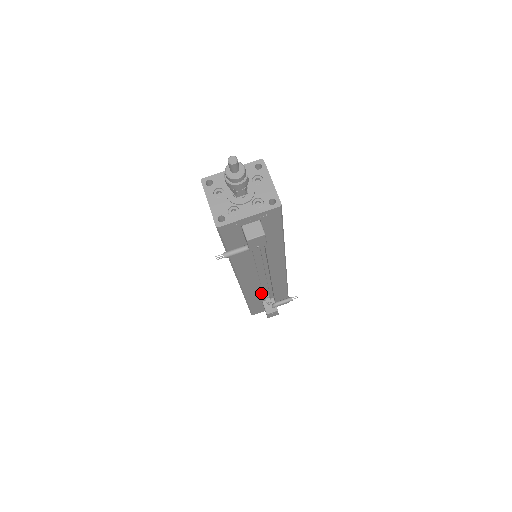
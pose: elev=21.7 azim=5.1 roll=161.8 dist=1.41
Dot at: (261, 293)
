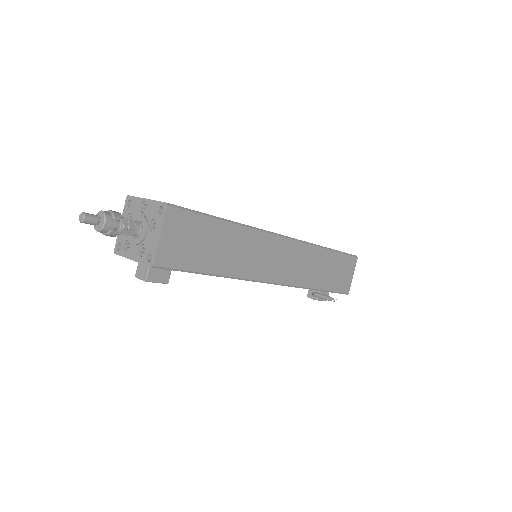
Dot at: occluded
